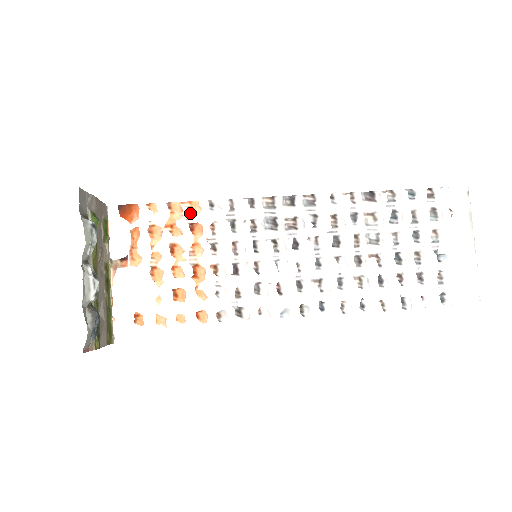
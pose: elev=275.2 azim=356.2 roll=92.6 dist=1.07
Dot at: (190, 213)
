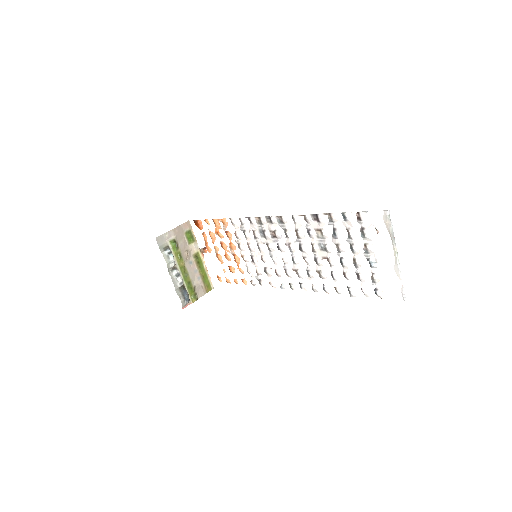
Dot at: (223, 225)
